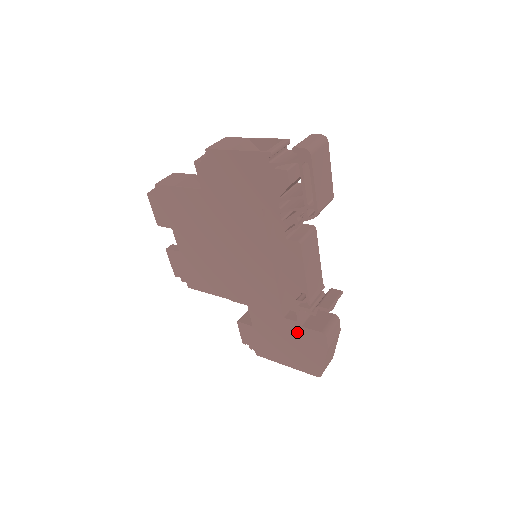
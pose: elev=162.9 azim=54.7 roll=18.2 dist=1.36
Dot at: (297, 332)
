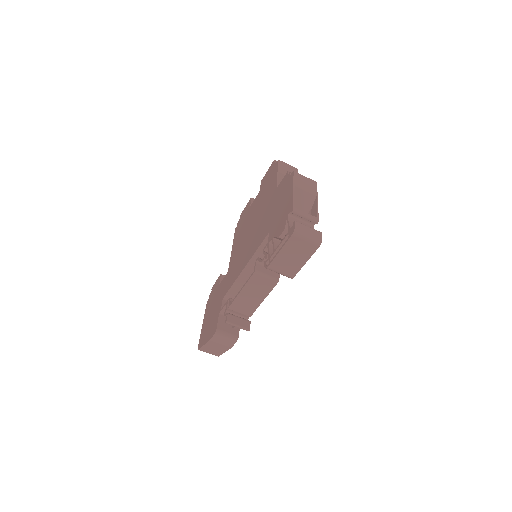
Dot at: (217, 314)
